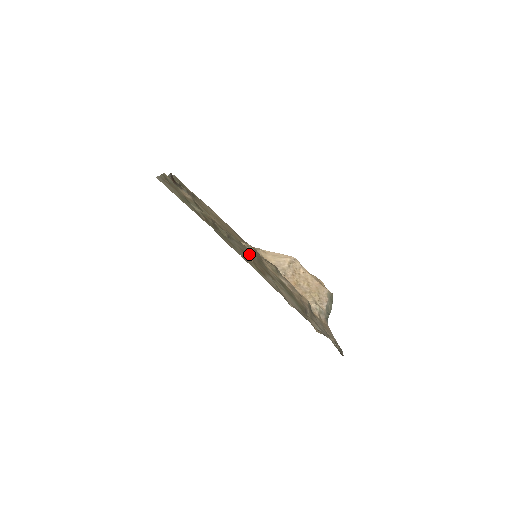
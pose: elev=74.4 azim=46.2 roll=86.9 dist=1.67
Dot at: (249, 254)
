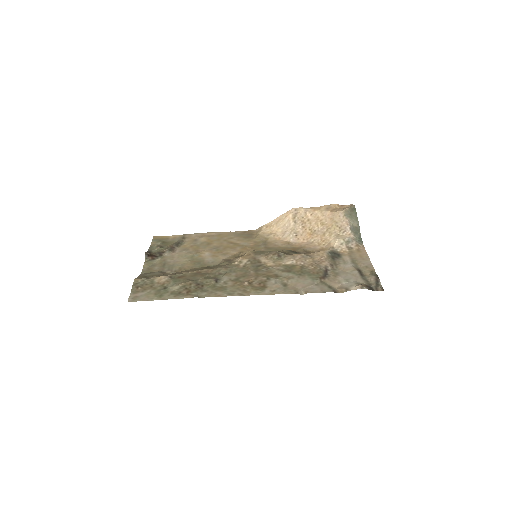
Dot at: (244, 274)
